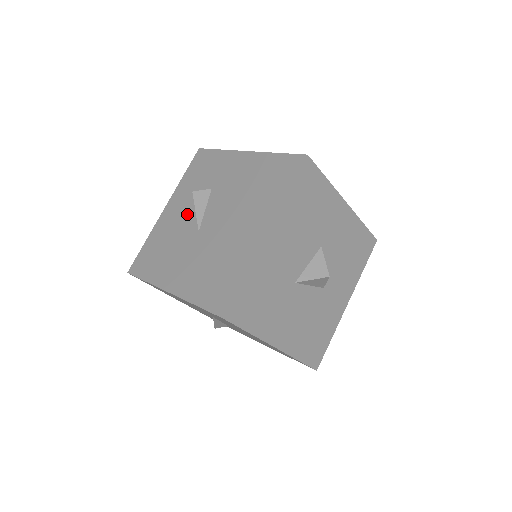
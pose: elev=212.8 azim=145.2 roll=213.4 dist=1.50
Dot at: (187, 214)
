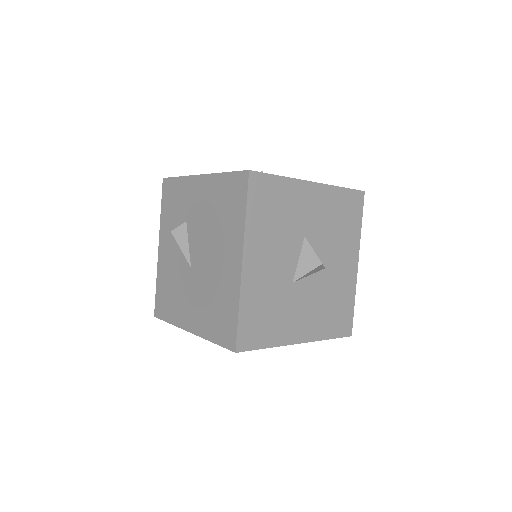
Dot at: (177, 251)
